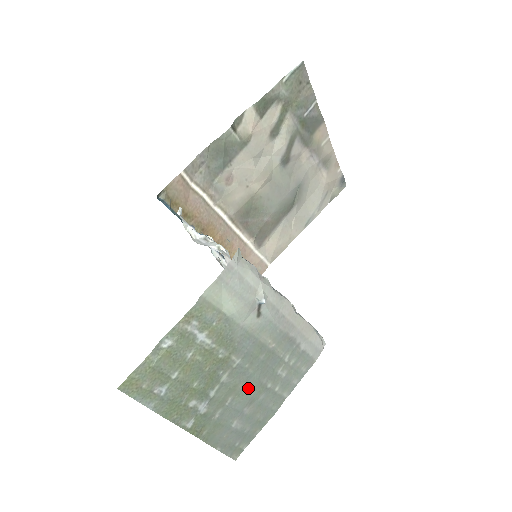
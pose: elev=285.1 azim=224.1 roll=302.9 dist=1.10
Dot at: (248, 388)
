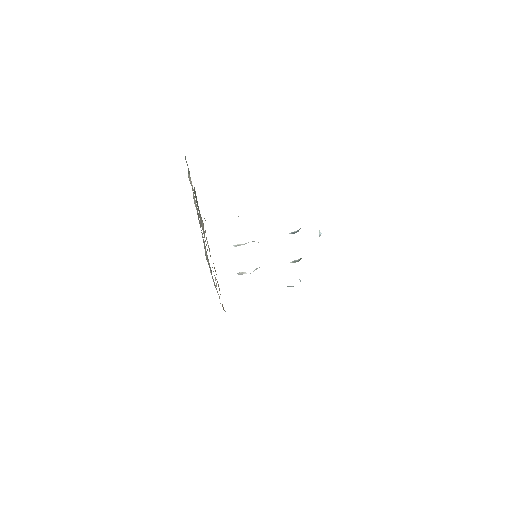
Dot at: occluded
